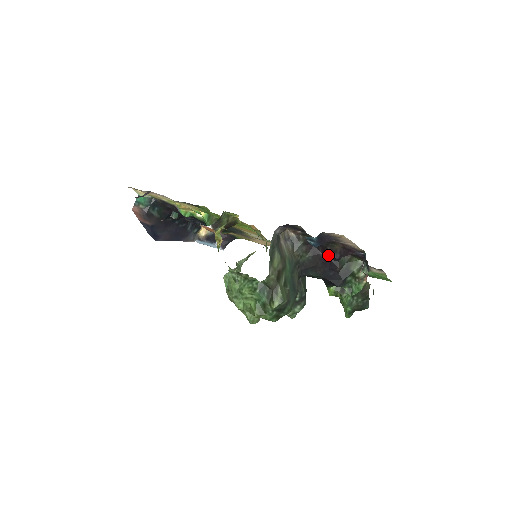
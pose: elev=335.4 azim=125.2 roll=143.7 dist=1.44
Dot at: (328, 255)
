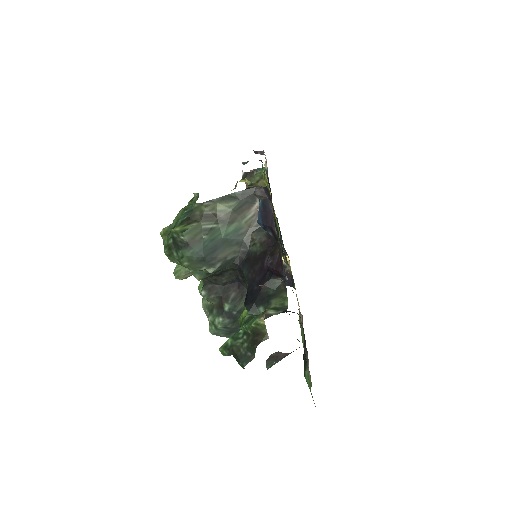
Dot at: occluded
